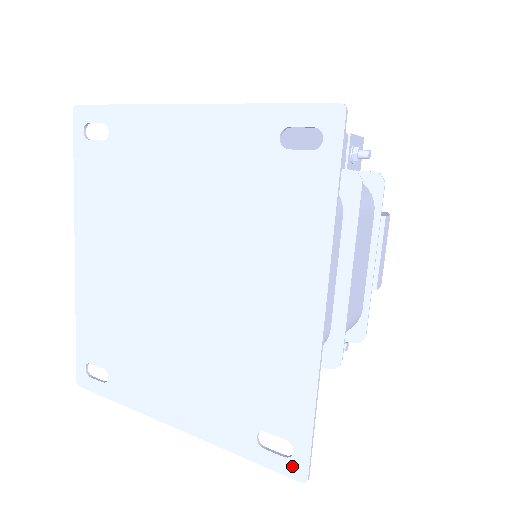
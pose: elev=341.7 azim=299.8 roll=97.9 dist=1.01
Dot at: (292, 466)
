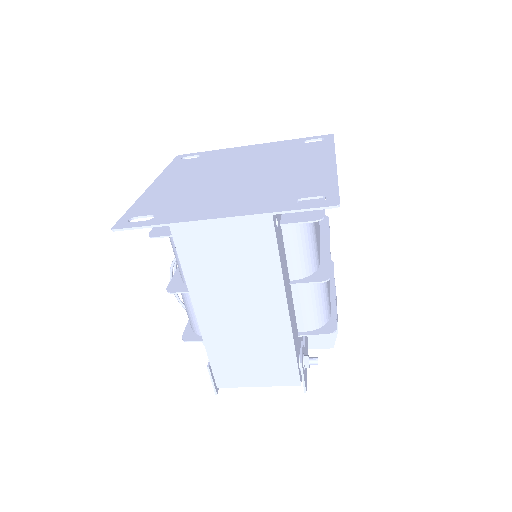
Dot at: (327, 202)
